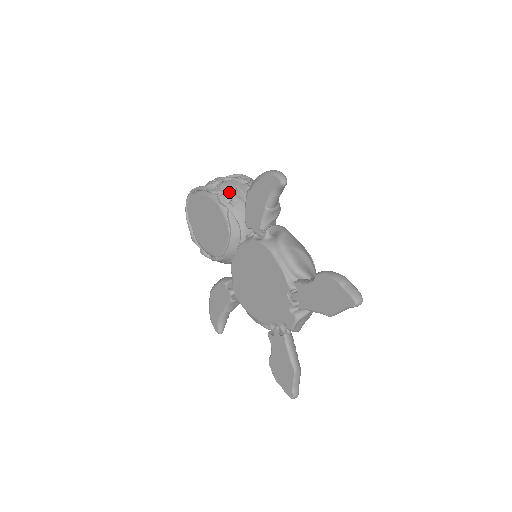
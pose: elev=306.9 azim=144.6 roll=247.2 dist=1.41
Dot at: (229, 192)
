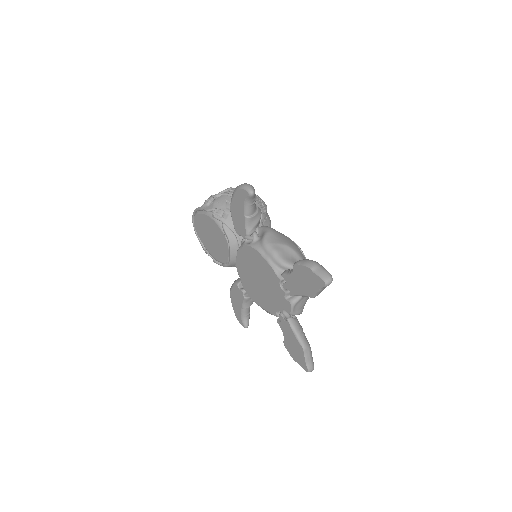
Dot at: (220, 207)
